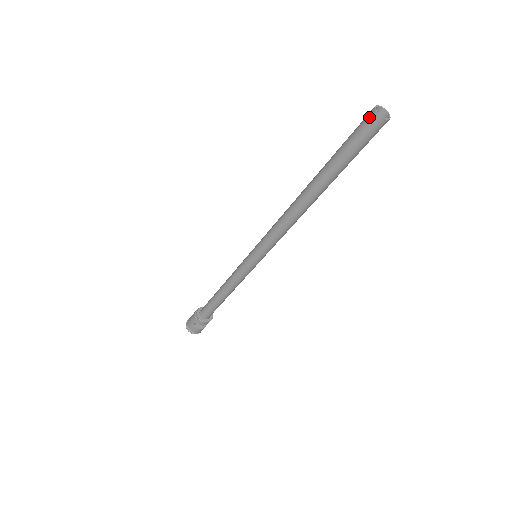
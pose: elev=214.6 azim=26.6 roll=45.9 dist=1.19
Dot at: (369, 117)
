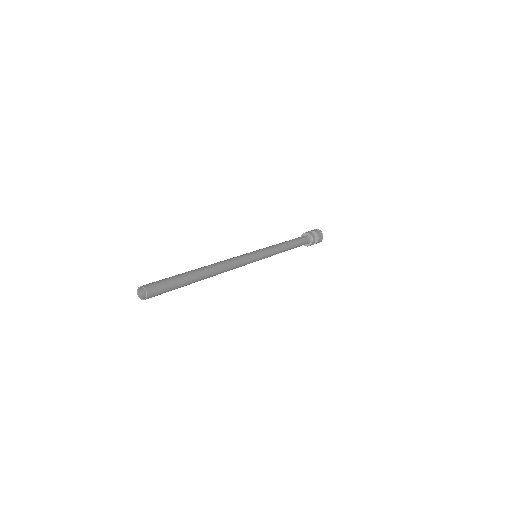
Dot at: (145, 297)
